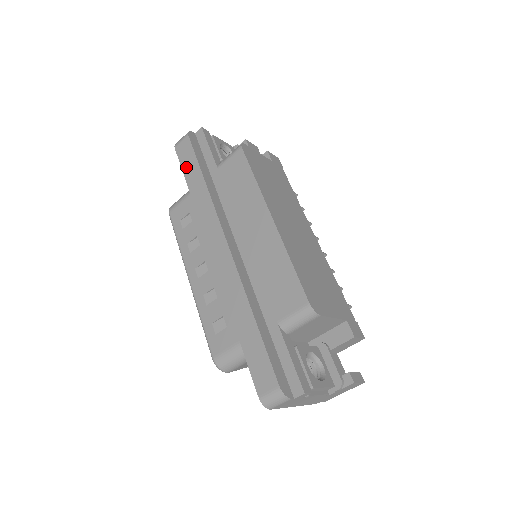
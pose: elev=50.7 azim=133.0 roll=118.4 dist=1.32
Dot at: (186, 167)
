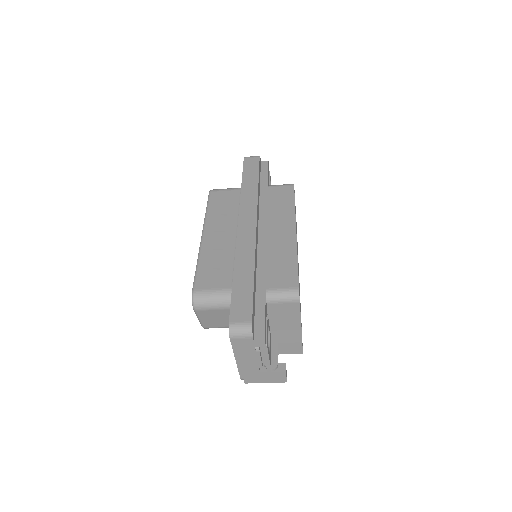
Dot at: (247, 171)
